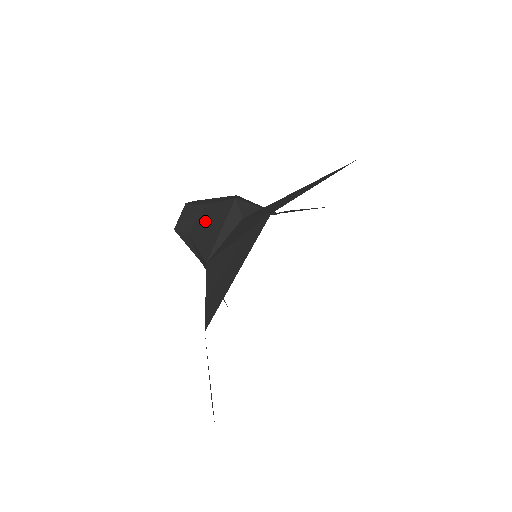
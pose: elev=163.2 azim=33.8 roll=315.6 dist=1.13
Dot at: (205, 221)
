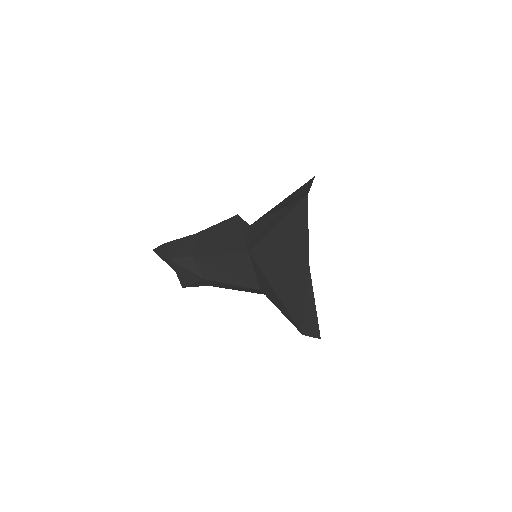
Dot at: (210, 240)
